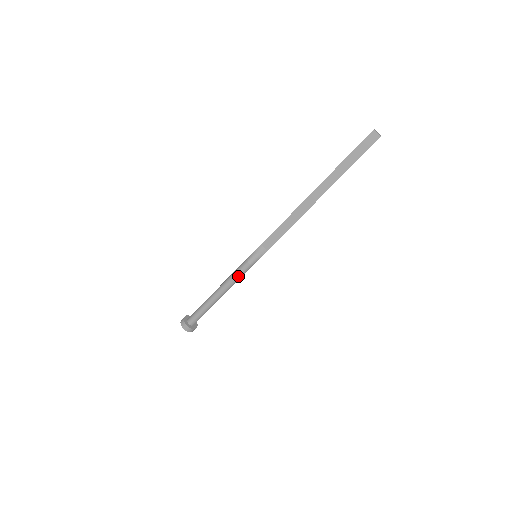
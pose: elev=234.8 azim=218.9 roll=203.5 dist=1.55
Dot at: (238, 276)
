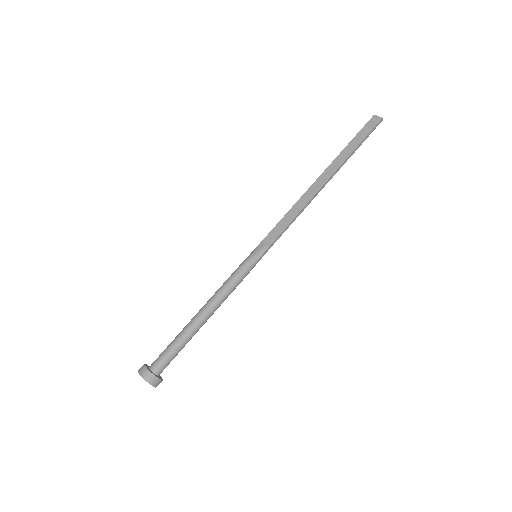
Dot at: (231, 282)
